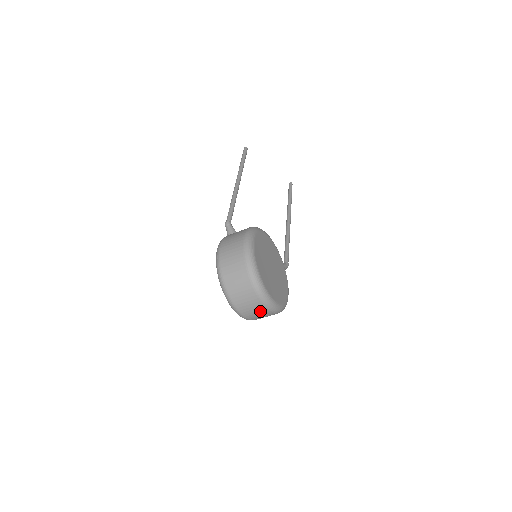
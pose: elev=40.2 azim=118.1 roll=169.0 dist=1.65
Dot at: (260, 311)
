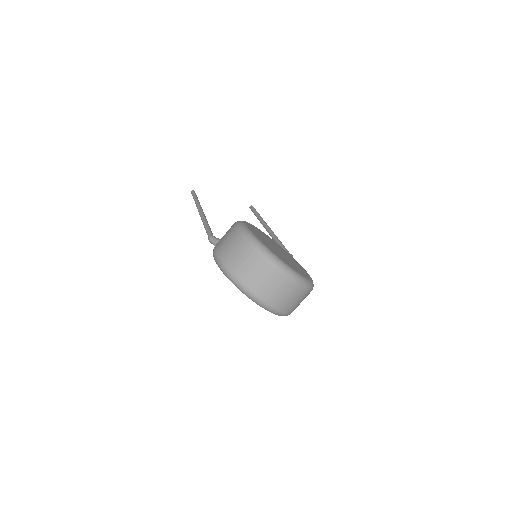
Dot at: (291, 293)
